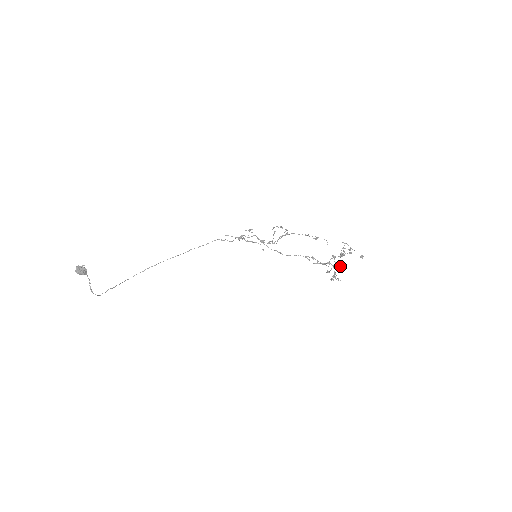
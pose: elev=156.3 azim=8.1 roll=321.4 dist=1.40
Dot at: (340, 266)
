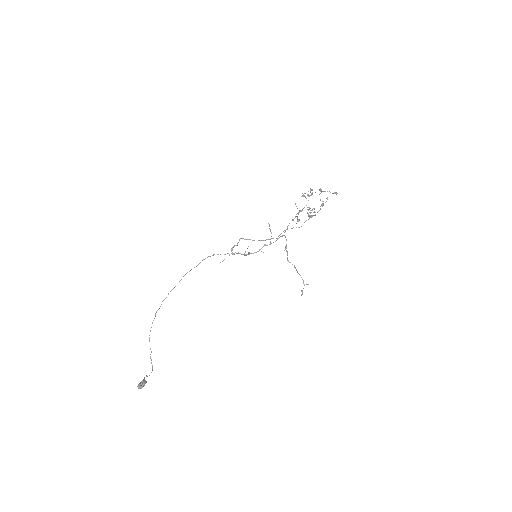
Dot at: (309, 196)
